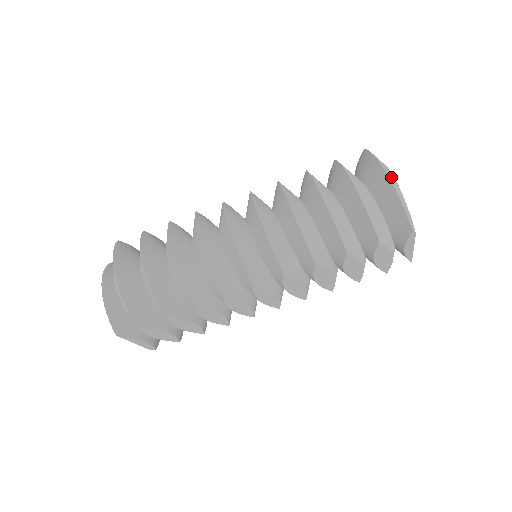
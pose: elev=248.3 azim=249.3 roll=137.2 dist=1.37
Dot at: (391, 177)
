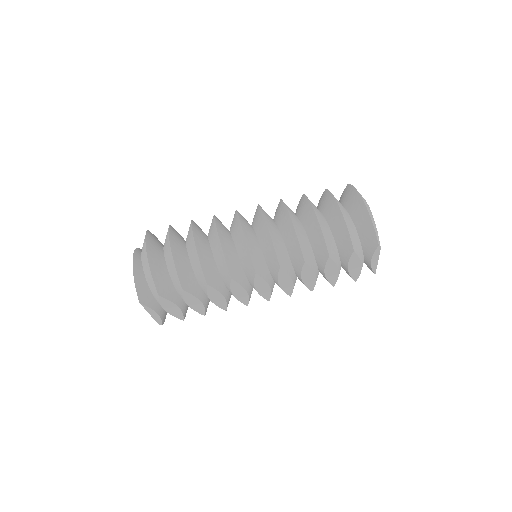
Dot at: (367, 205)
